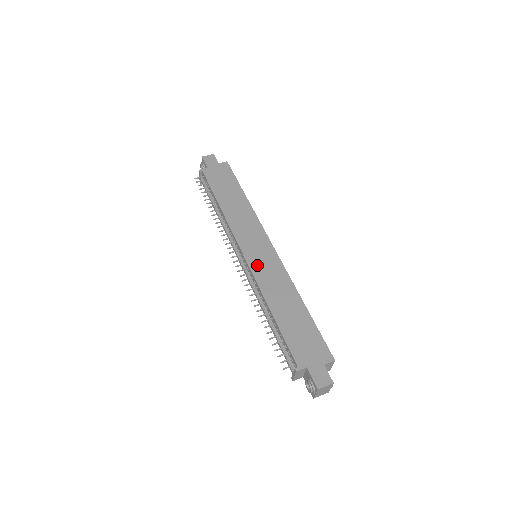
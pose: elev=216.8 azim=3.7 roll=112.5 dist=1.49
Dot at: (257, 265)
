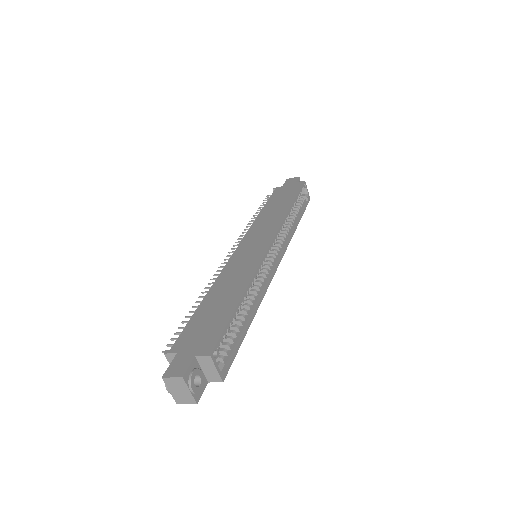
Dot at: (238, 257)
